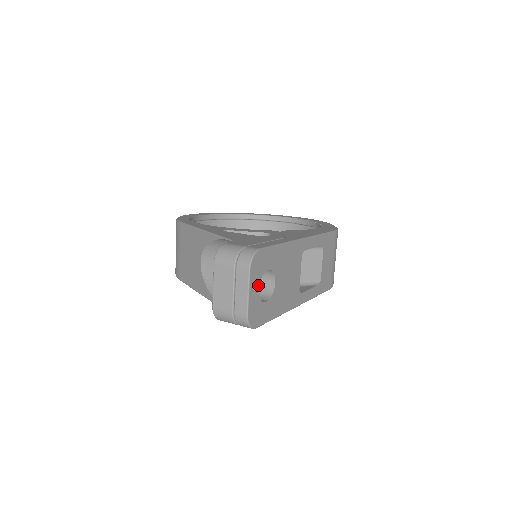
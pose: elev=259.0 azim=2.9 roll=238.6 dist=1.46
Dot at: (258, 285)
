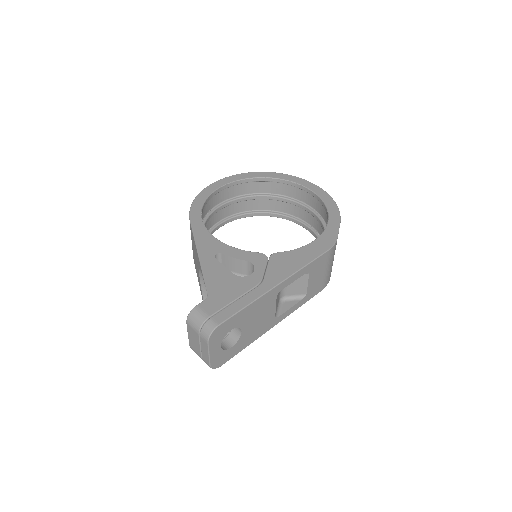
Dot at: (220, 344)
